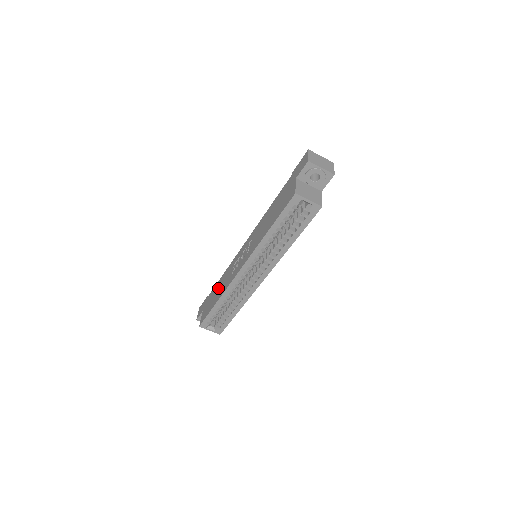
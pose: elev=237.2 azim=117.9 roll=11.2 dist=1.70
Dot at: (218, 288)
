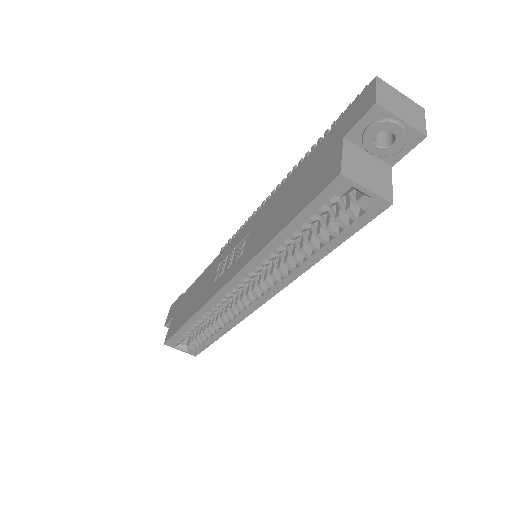
Dot at: (194, 293)
